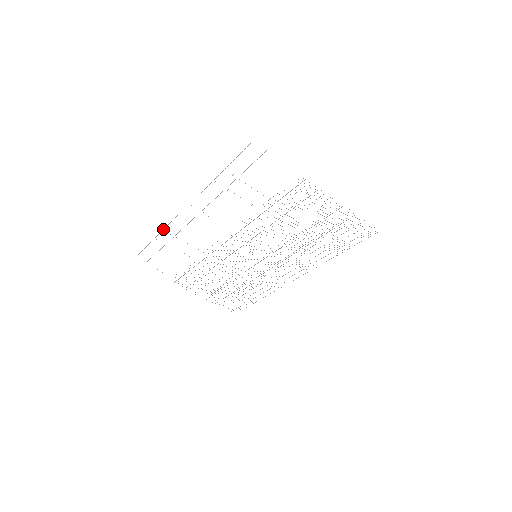
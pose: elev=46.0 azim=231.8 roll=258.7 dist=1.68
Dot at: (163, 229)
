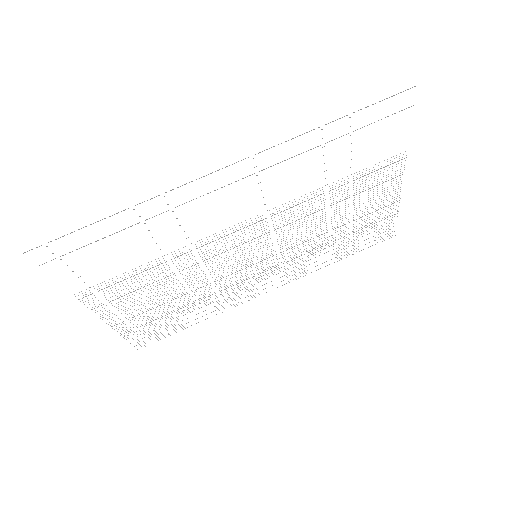
Dot at: occluded
